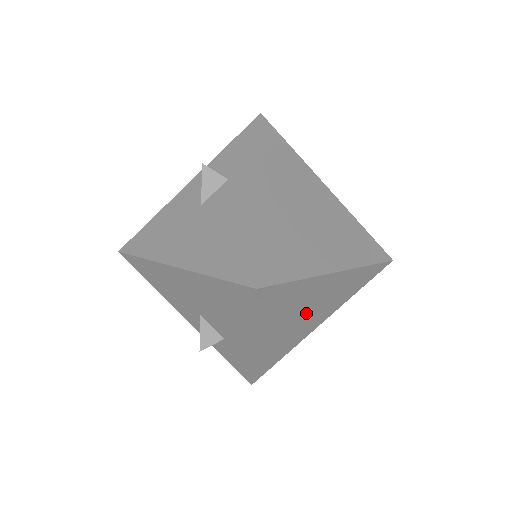
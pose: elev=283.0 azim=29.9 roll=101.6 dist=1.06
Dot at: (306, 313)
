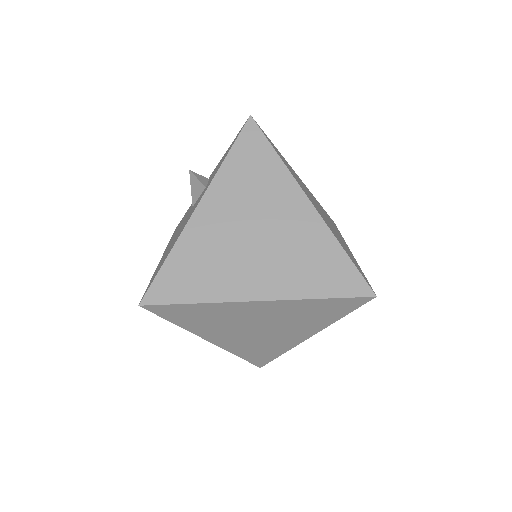
Dot at: (259, 327)
